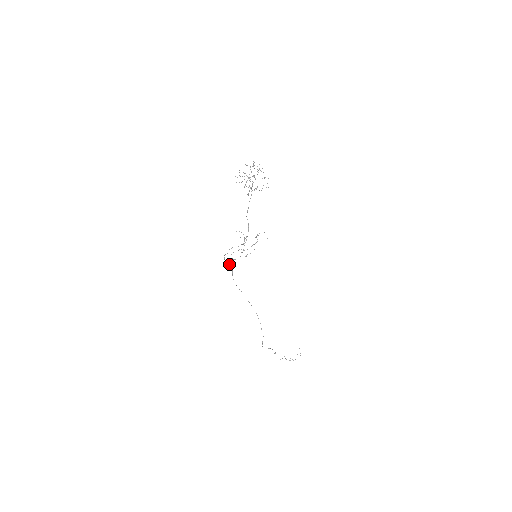
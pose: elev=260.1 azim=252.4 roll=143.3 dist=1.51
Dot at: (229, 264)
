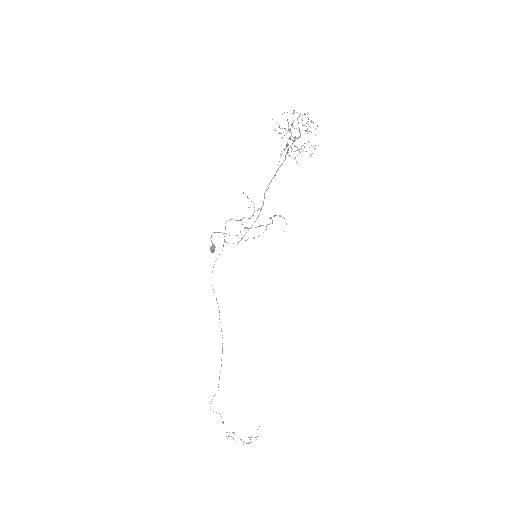
Dot at: occluded
